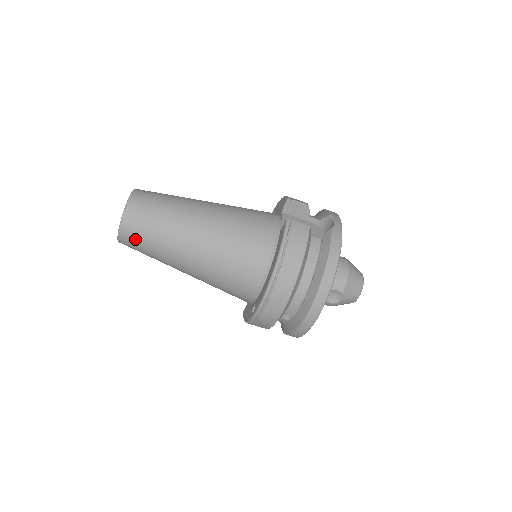
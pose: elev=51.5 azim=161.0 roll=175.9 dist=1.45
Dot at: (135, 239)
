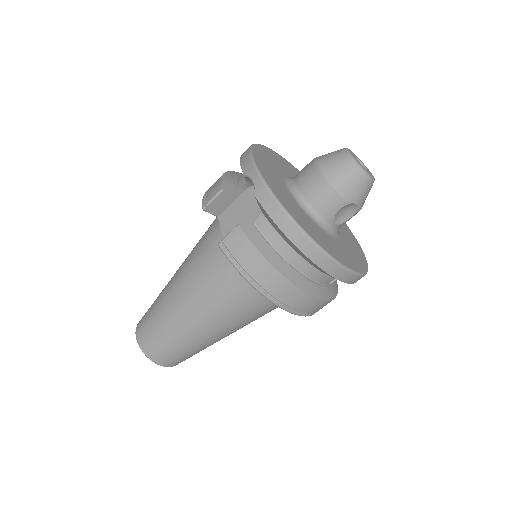
Dot at: (180, 360)
